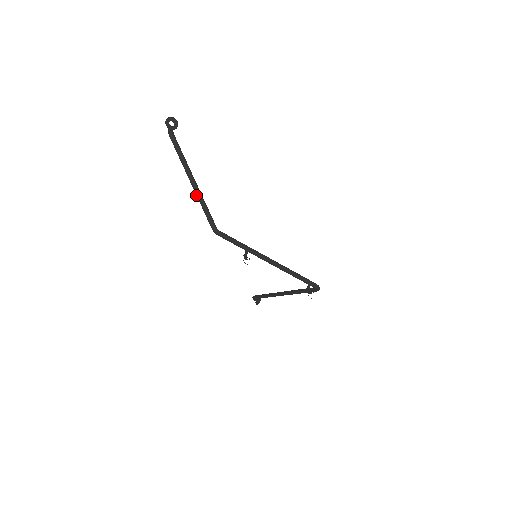
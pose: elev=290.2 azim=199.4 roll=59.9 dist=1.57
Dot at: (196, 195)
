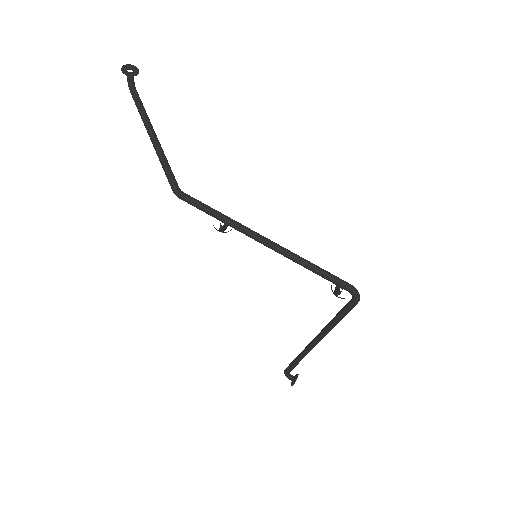
Dot at: (155, 150)
